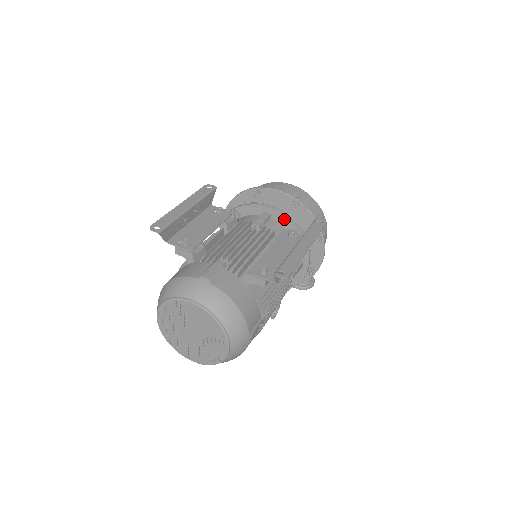
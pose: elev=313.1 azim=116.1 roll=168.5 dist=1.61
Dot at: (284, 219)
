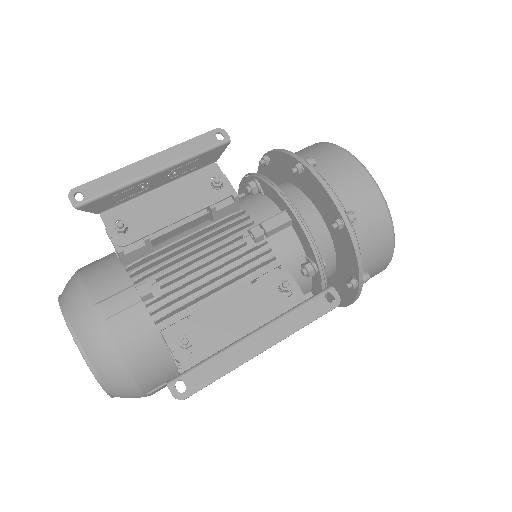
Dot at: (305, 240)
